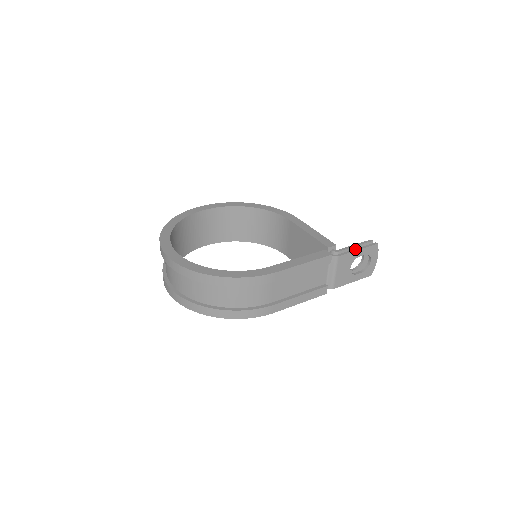
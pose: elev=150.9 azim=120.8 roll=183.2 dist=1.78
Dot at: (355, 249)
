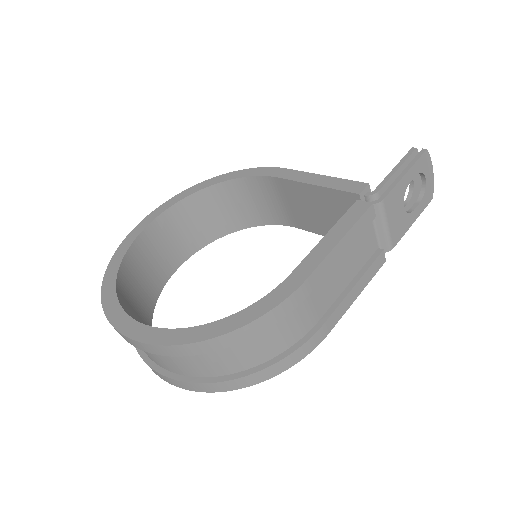
Dot at: (400, 175)
